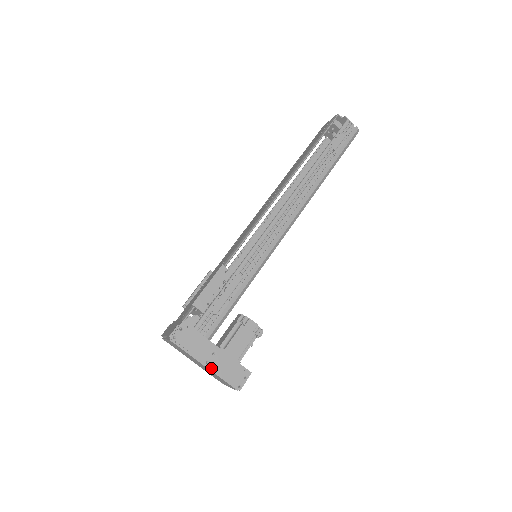
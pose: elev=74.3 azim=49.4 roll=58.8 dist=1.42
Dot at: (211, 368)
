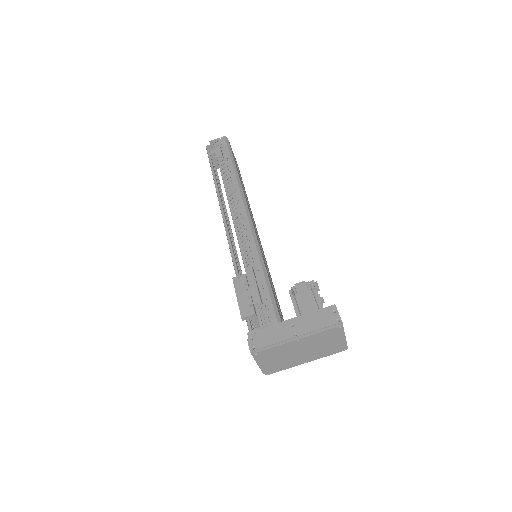
Dot at: (303, 335)
